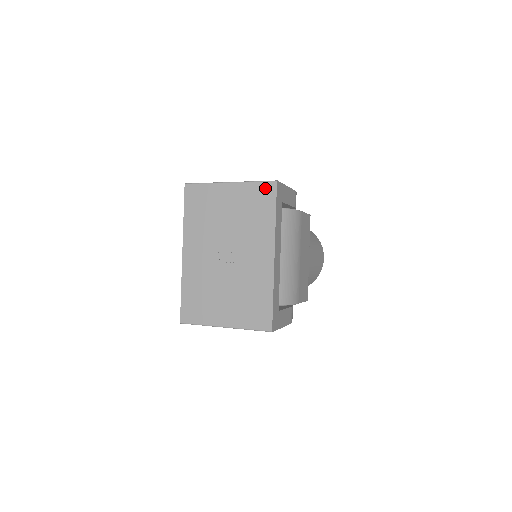
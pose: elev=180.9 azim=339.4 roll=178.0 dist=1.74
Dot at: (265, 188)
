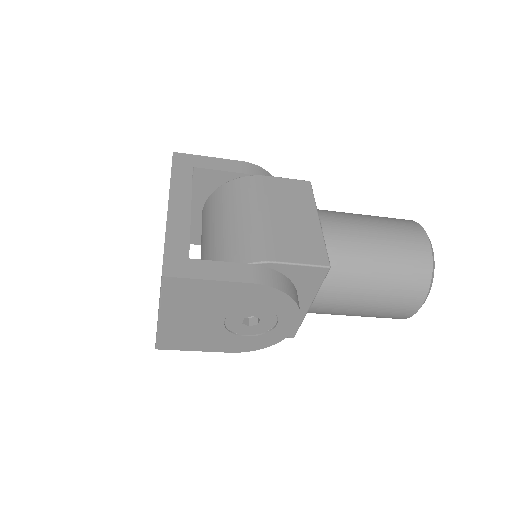
Dot at: occluded
